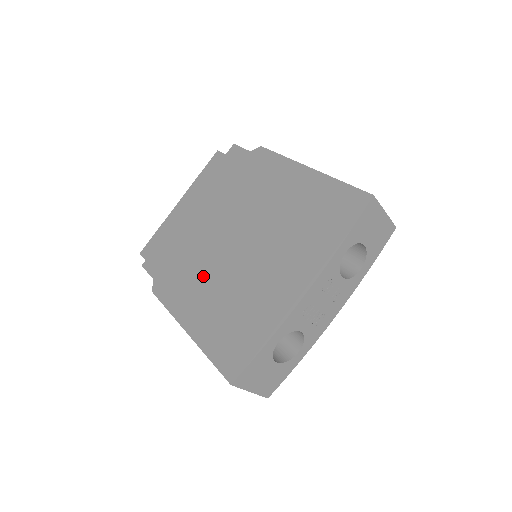
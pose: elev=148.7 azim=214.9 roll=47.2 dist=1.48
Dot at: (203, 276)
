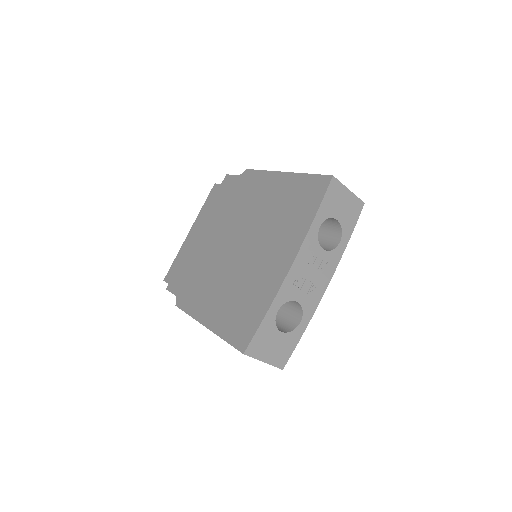
Dot at: (213, 280)
